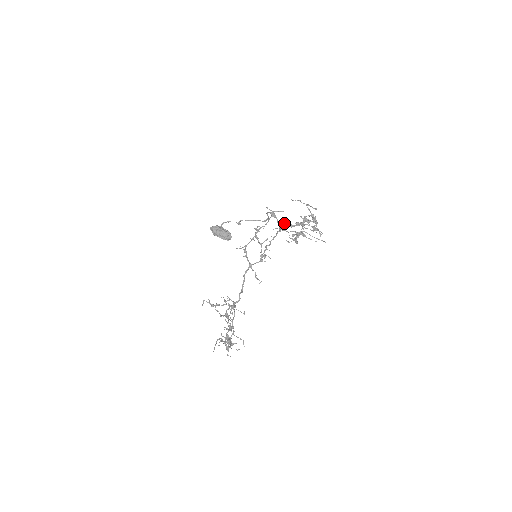
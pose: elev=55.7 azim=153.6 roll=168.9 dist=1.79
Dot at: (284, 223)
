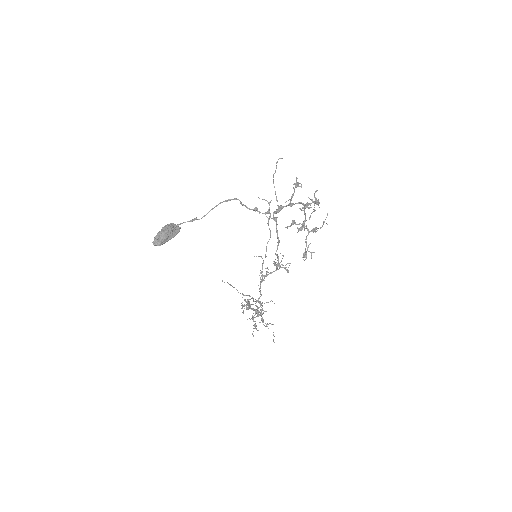
Dot at: occluded
